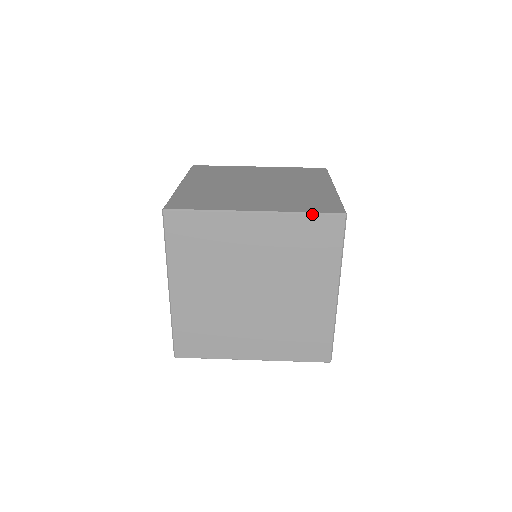
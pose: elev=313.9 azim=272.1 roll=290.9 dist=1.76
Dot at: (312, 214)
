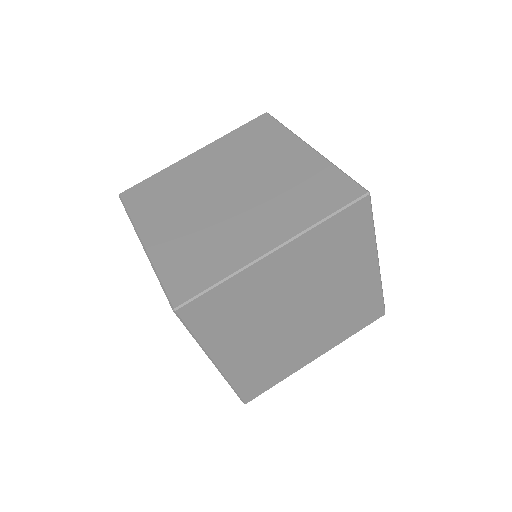
Dot at: (335, 214)
